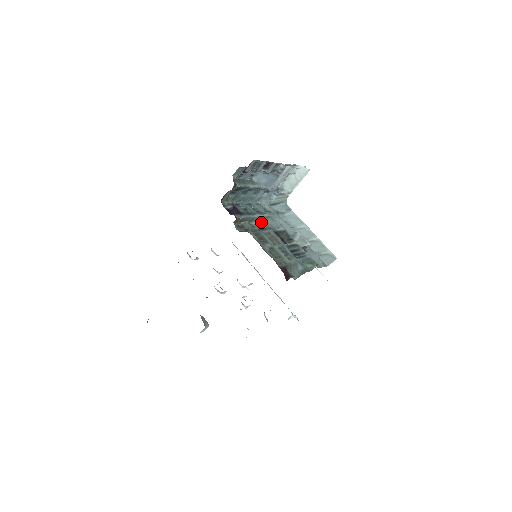
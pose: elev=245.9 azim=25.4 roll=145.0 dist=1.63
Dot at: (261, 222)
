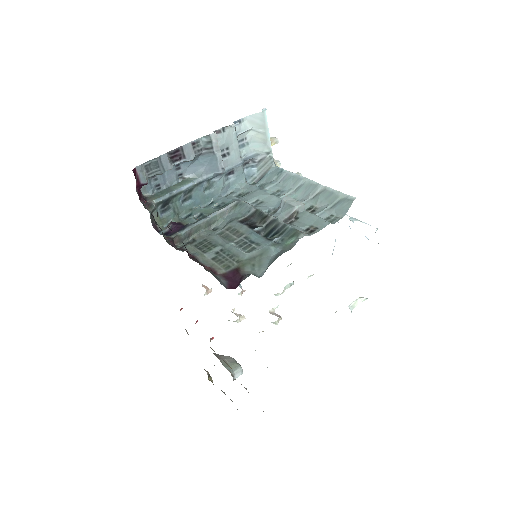
Dot at: (226, 217)
